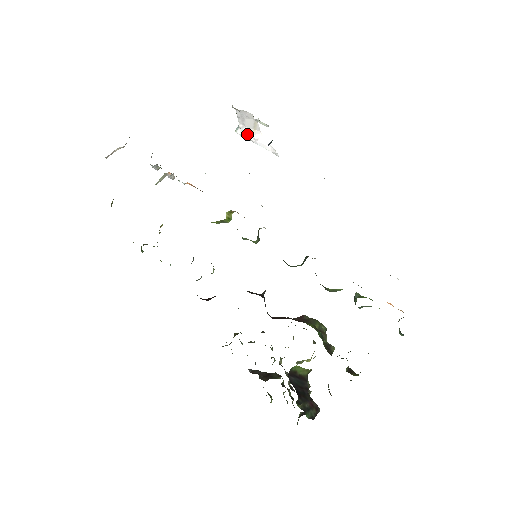
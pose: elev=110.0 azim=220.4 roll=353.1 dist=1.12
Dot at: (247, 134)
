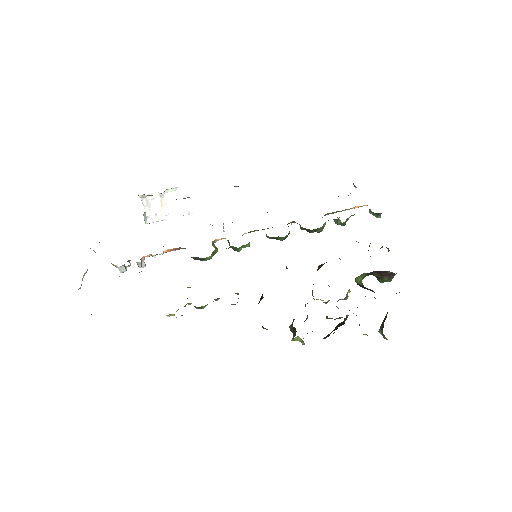
Dot at: (158, 217)
